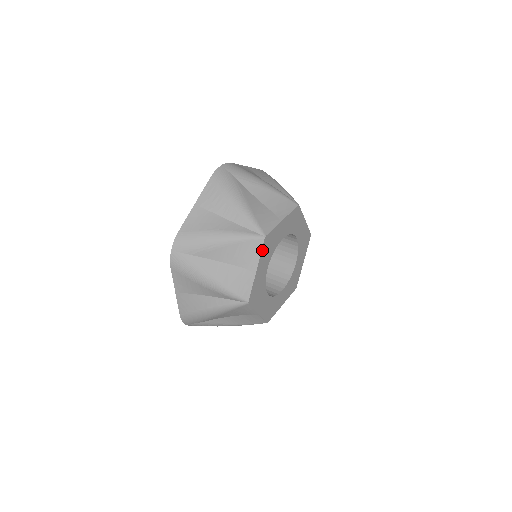
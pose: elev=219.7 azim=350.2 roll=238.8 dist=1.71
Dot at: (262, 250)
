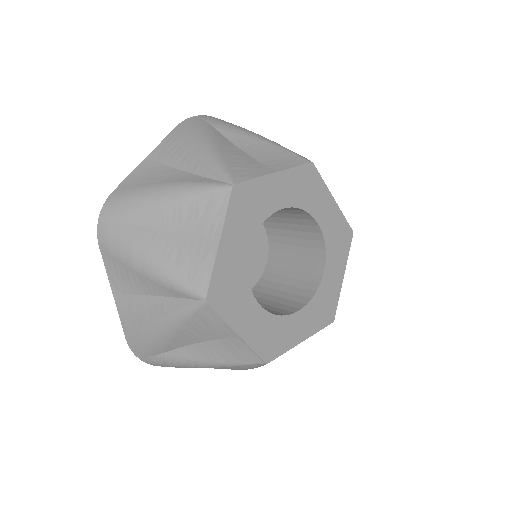
Dot at: (220, 313)
